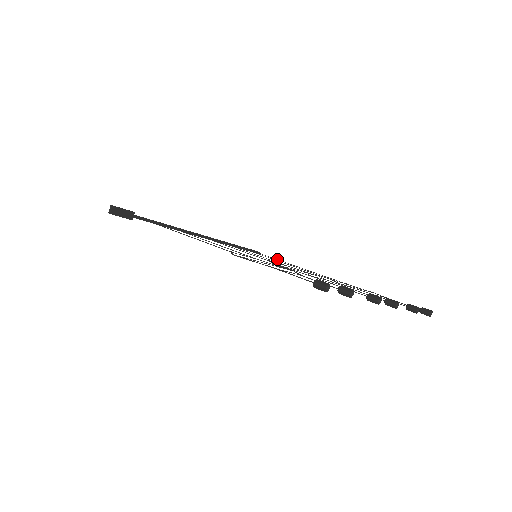
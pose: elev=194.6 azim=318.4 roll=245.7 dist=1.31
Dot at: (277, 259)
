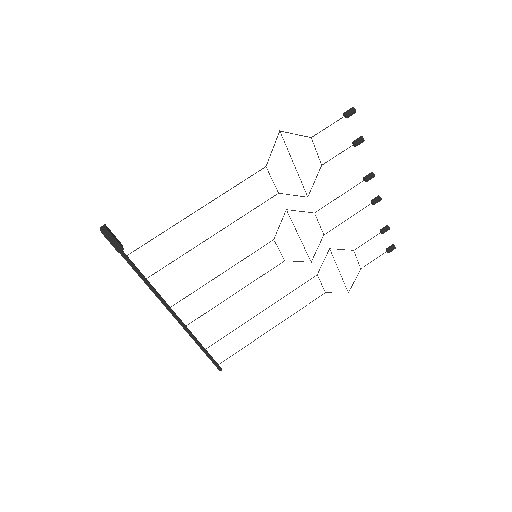
Dot at: (248, 344)
